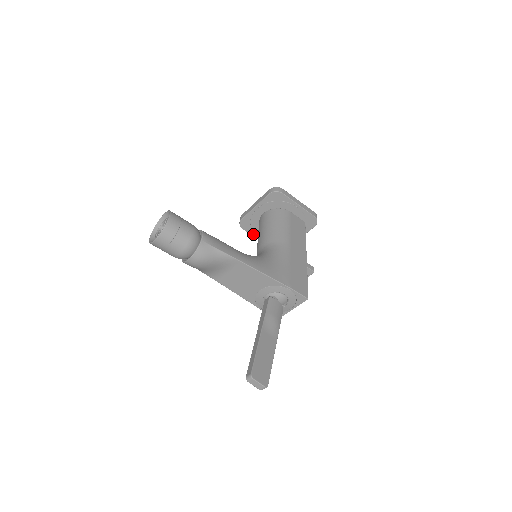
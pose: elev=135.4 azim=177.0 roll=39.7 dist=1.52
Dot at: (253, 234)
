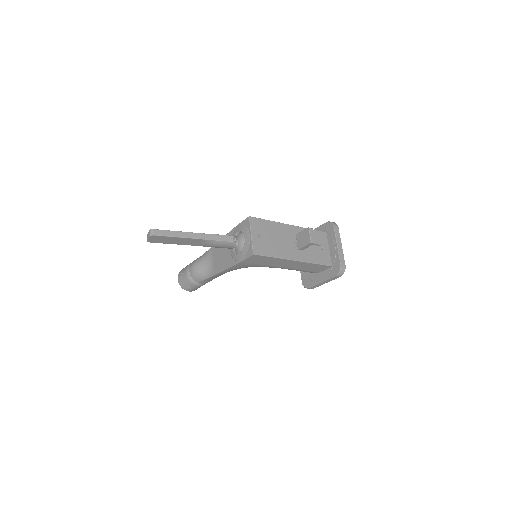
Dot at: (316, 283)
